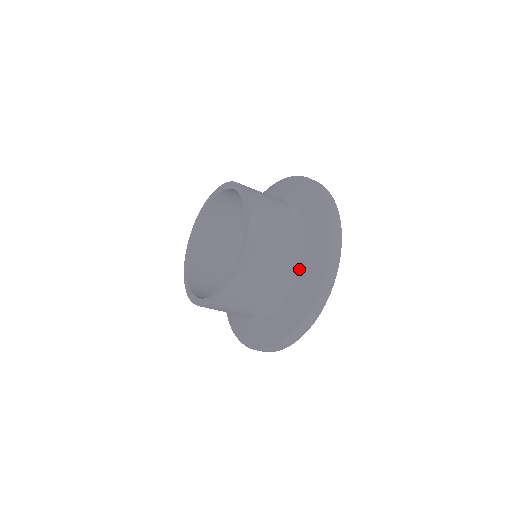
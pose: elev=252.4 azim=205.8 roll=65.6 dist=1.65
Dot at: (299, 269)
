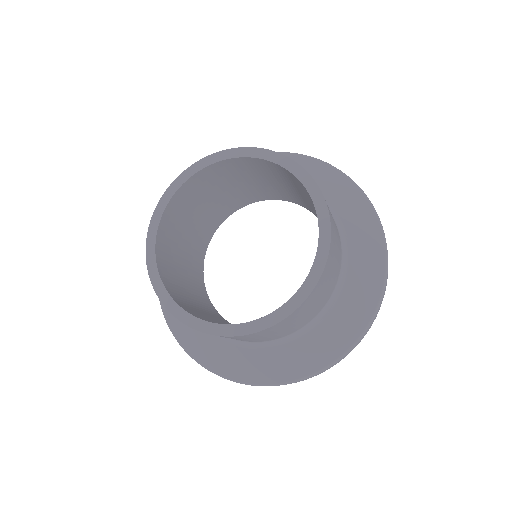
Dot at: occluded
